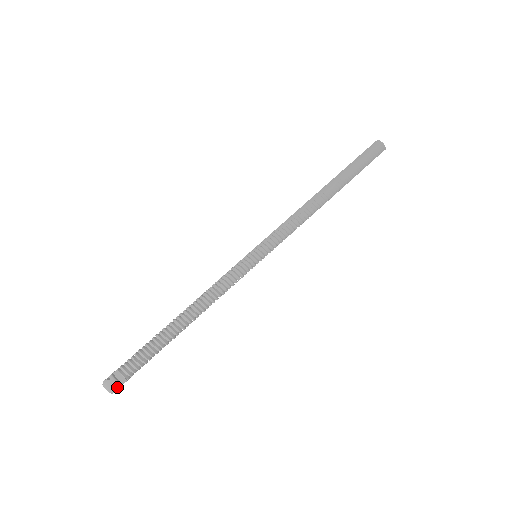
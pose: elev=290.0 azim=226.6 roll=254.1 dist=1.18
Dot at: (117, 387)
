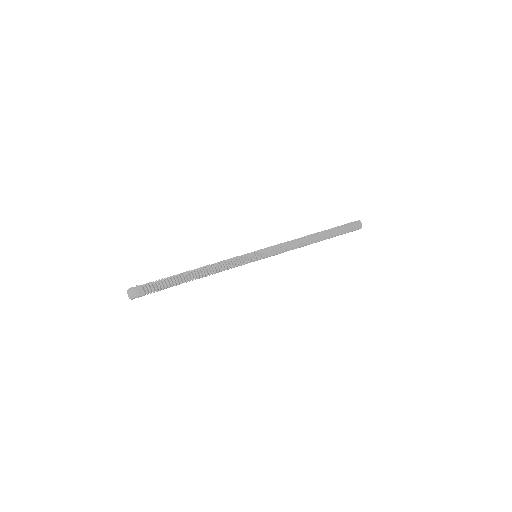
Dot at: (138, 294)
